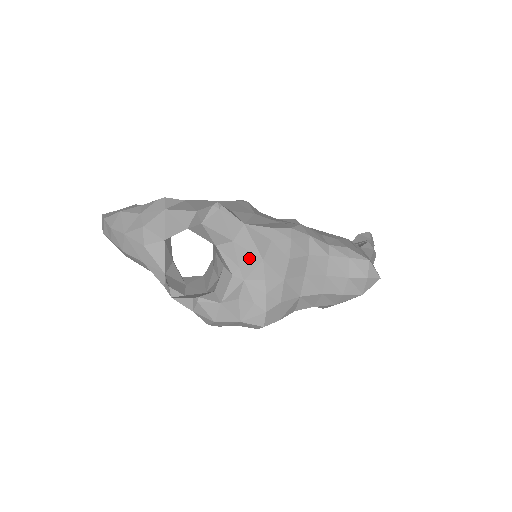
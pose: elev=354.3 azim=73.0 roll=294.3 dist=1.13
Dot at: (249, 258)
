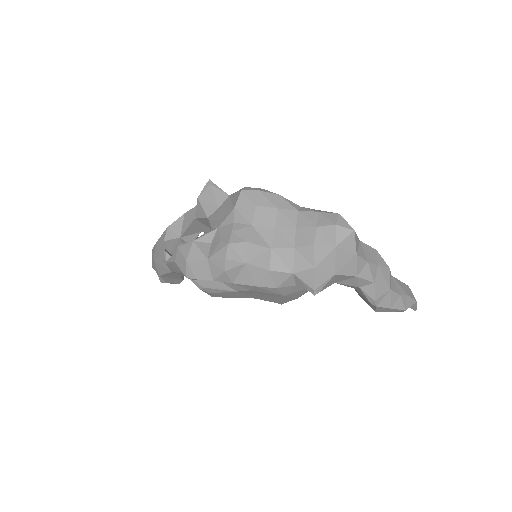
Dot at: (226, 212)
